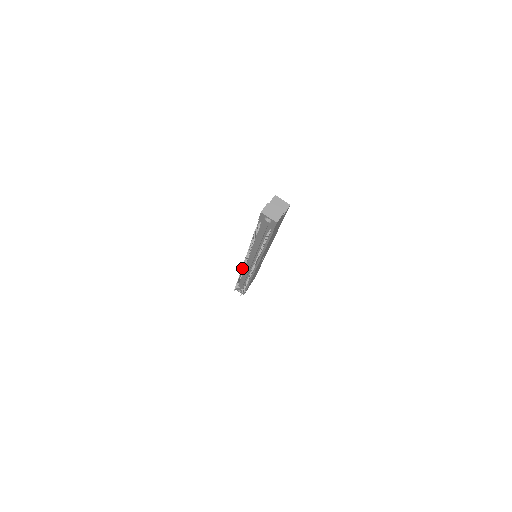
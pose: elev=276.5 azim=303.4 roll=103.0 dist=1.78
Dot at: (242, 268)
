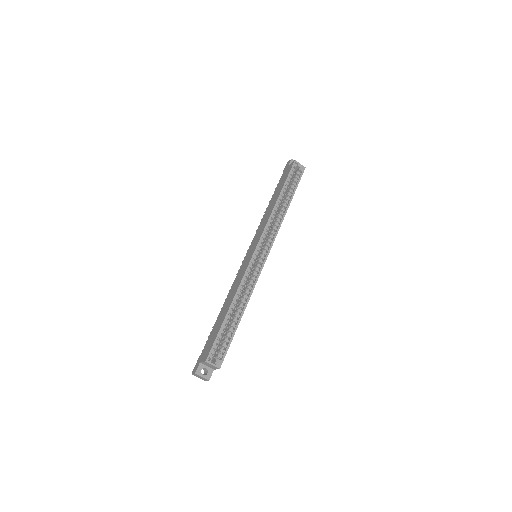
Dot at: occluded
